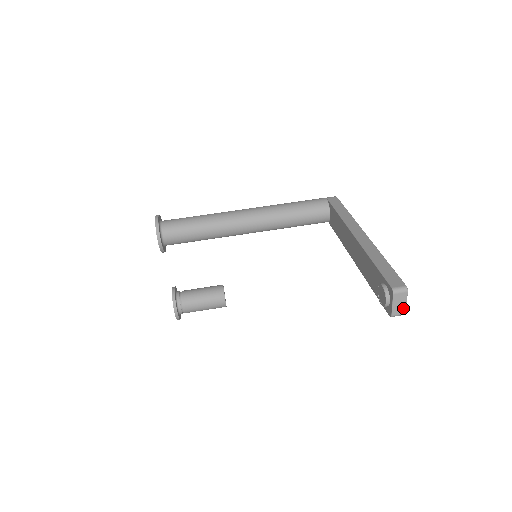
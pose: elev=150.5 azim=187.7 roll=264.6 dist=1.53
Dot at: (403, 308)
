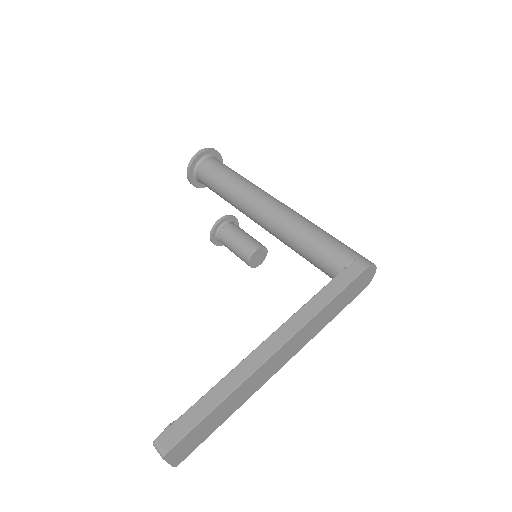
Dot at: (168, 462)
